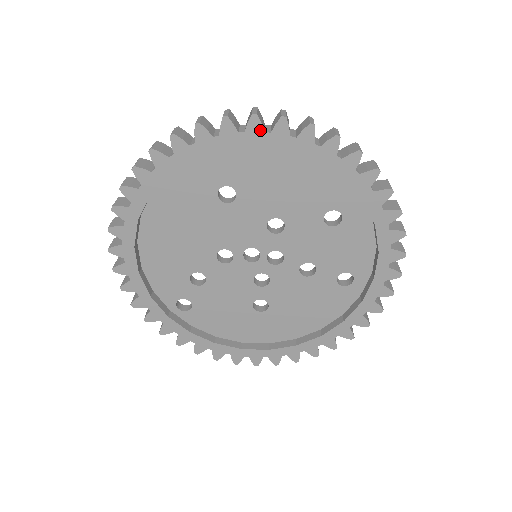
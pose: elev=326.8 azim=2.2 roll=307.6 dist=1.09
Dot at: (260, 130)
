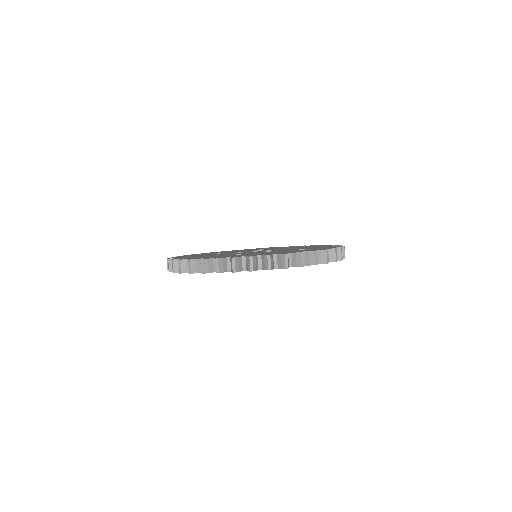
Dot at: (256, 270)
